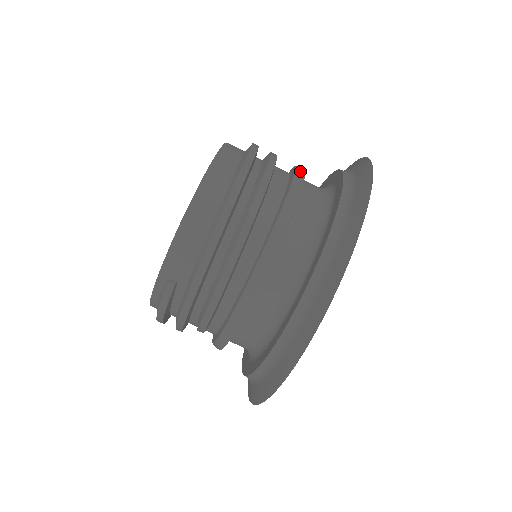
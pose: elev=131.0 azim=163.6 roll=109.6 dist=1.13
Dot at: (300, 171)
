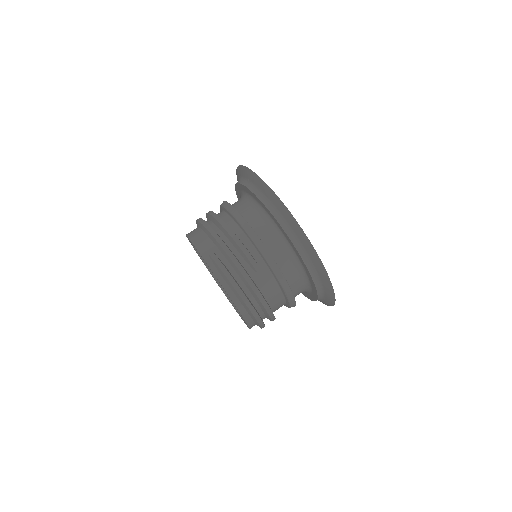
Dot at: occluded
